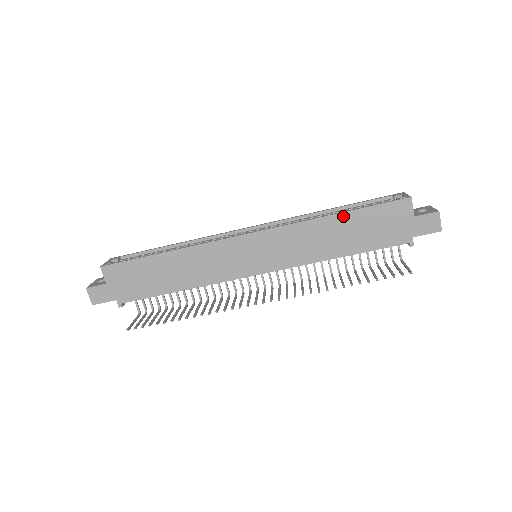
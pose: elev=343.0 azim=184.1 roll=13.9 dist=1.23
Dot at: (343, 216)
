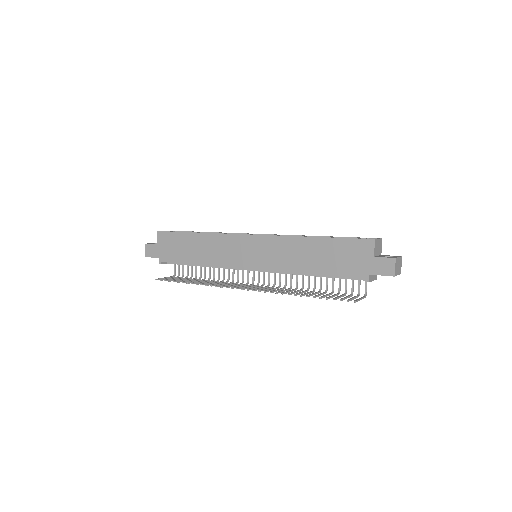
Dot at: (319, 240)
